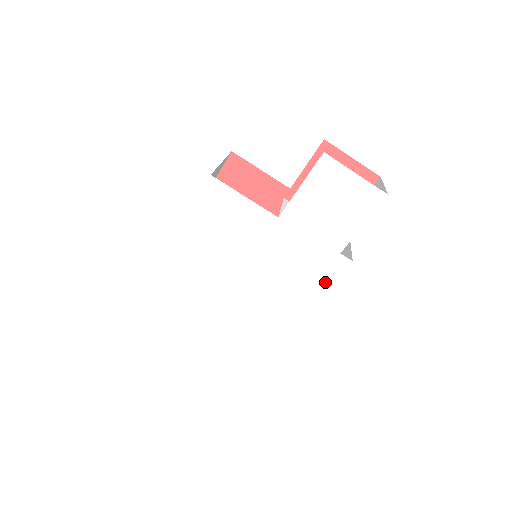
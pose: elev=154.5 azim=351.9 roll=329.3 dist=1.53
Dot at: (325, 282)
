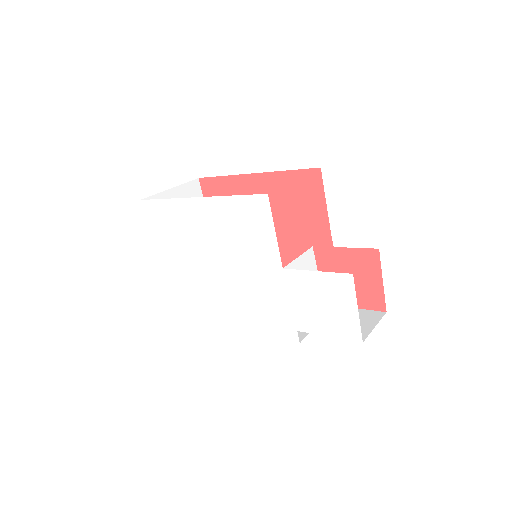
Dot at: (271, 331)
